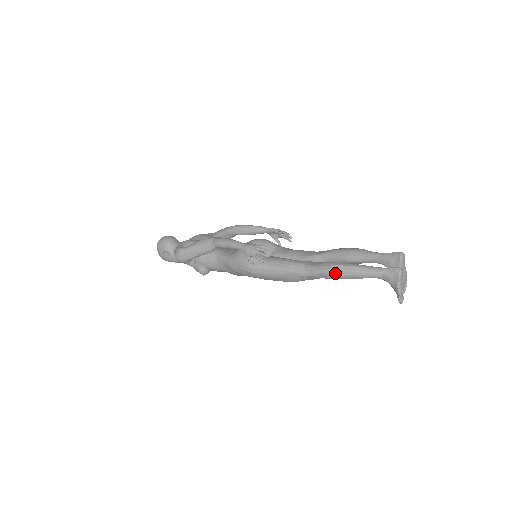
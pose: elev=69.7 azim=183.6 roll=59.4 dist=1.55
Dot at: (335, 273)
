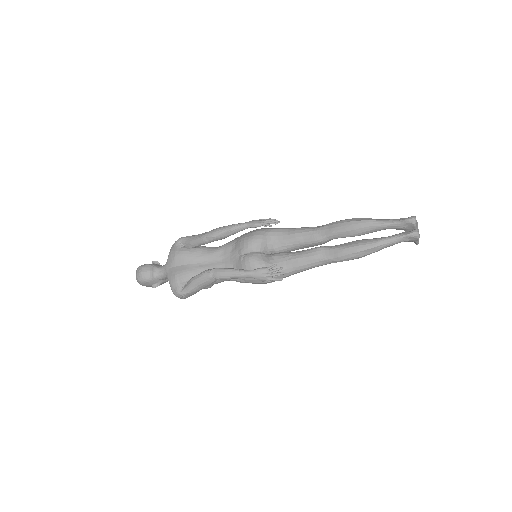
Dot at: occluded
